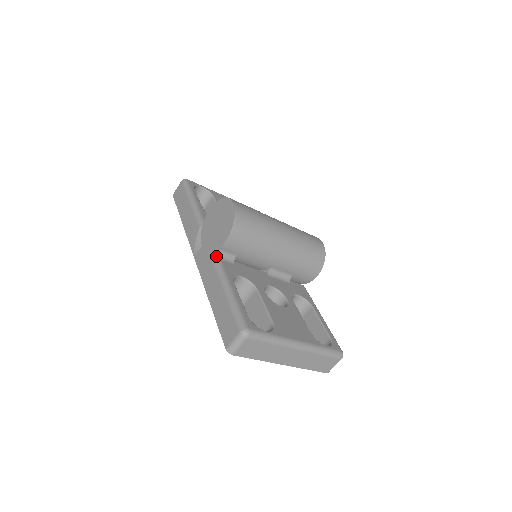
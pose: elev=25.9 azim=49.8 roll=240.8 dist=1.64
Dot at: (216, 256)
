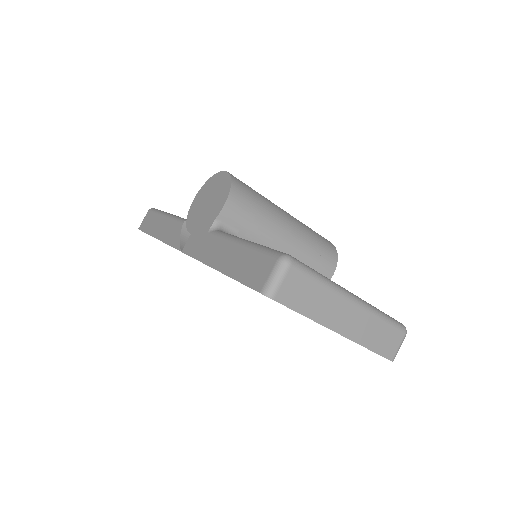
Dot at: (214, 228)
